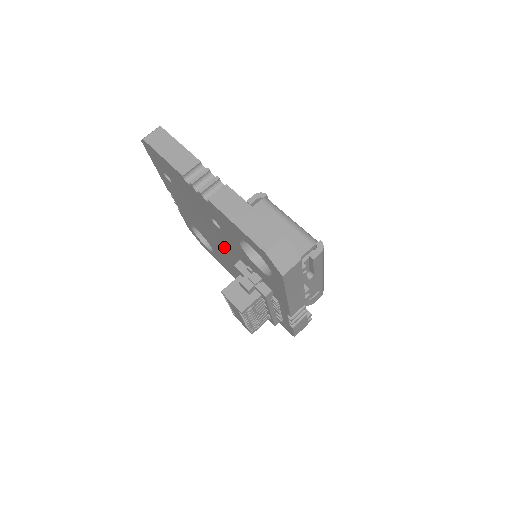
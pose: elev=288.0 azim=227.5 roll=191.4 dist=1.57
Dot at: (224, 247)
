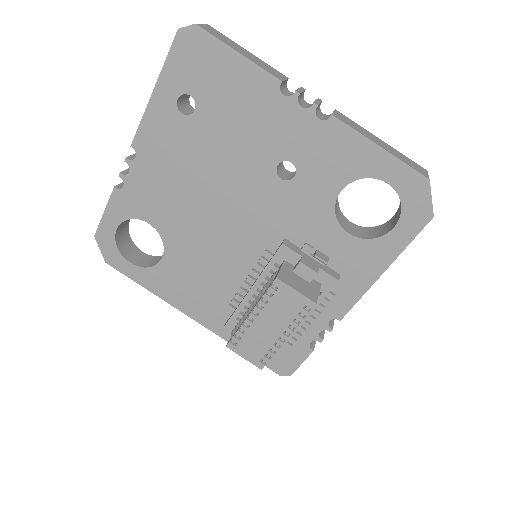
Dot at: (242, 228)
